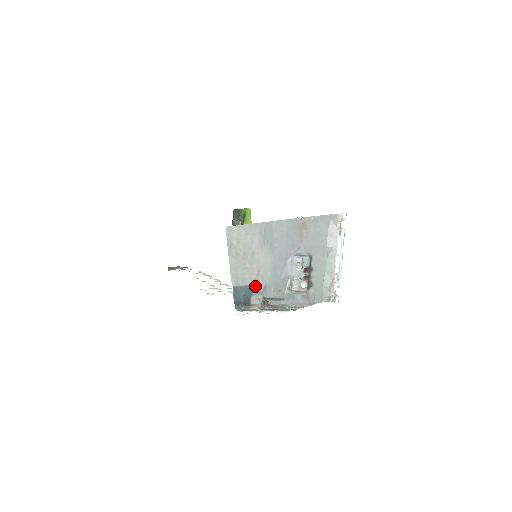
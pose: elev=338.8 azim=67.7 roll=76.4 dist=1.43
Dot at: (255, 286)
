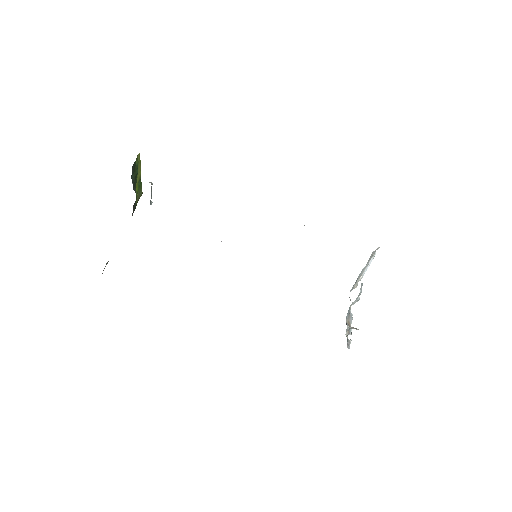
Dot at: occluded
